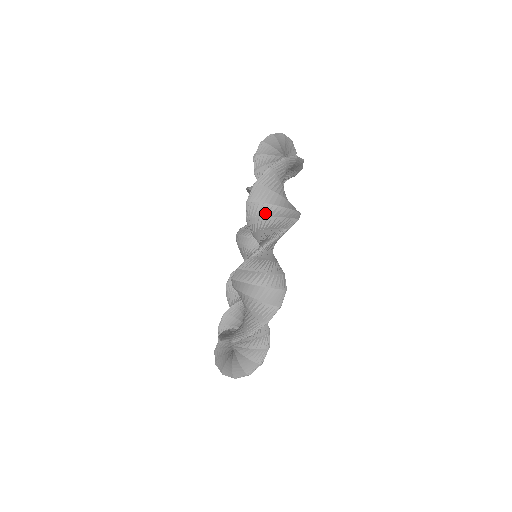
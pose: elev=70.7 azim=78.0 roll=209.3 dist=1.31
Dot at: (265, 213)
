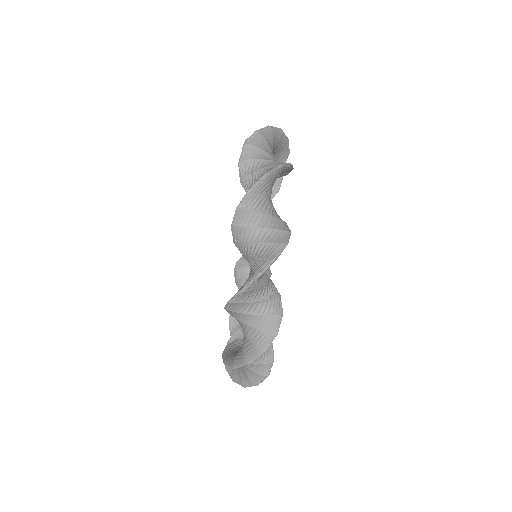
Dot at: (244, 320)
